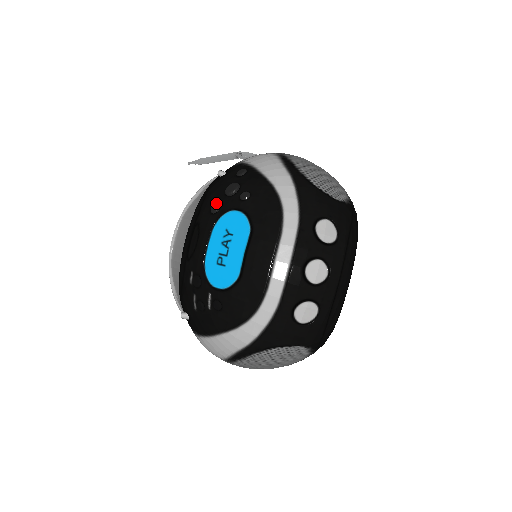
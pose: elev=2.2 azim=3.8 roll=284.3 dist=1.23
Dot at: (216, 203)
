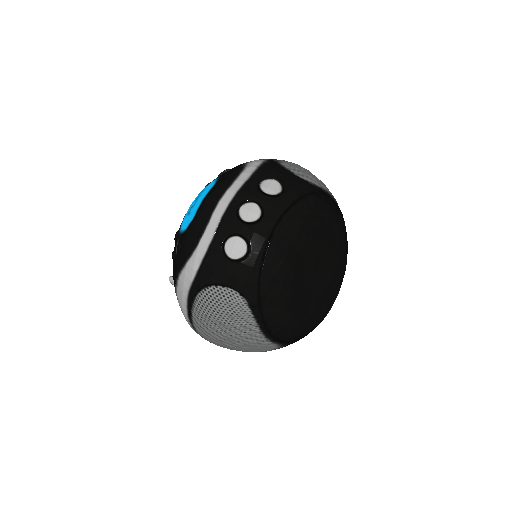
Dot at: (210, 182)
